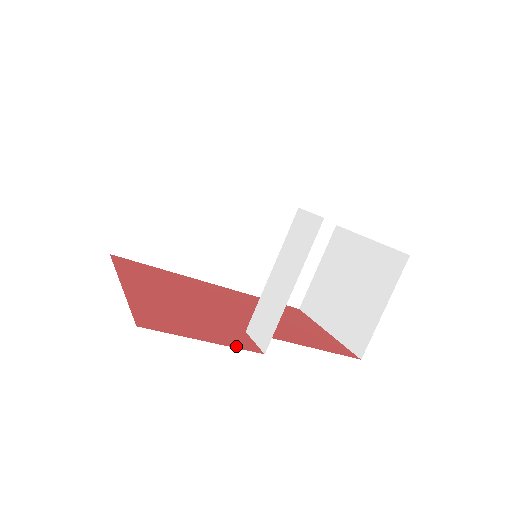
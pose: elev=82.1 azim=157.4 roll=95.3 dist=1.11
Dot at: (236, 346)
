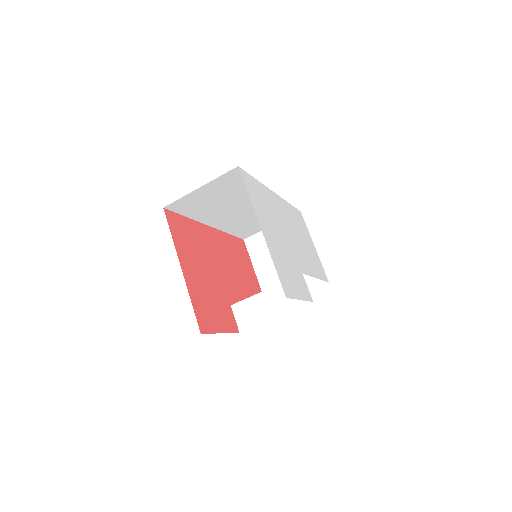
Dot at: (231, 330)
